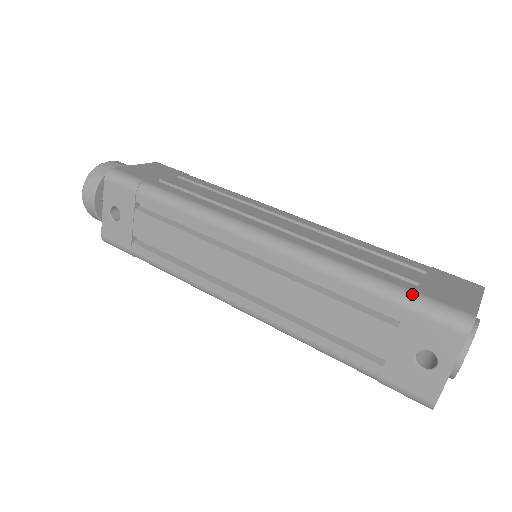
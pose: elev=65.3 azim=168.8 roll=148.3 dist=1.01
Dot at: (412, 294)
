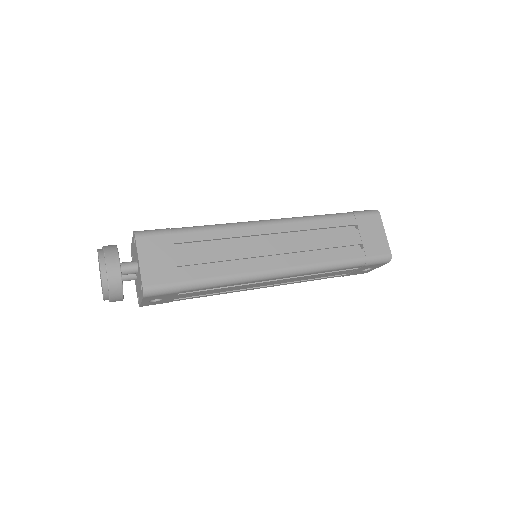
Dot at: (366, 260)
